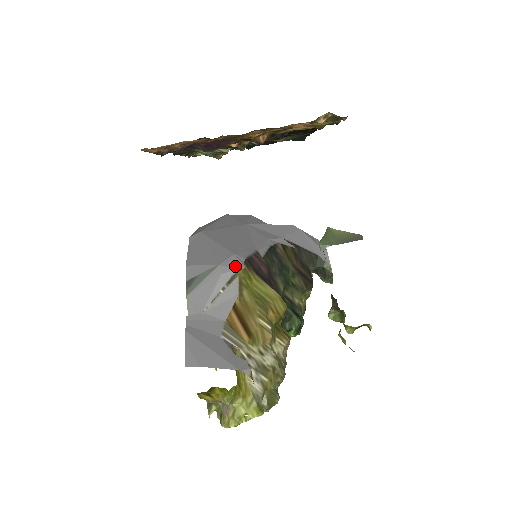
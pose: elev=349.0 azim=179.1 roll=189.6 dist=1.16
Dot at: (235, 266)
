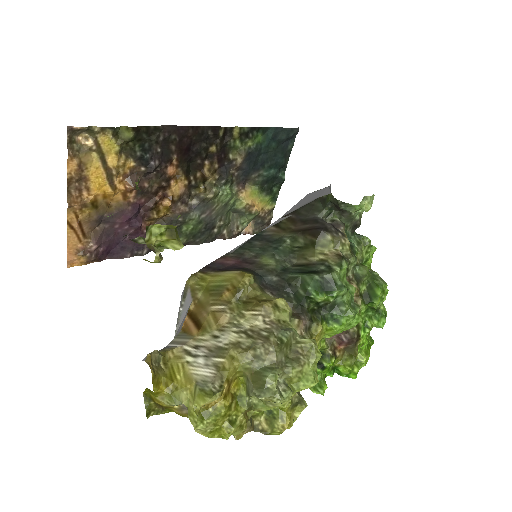
Dot at: (187, 281)
